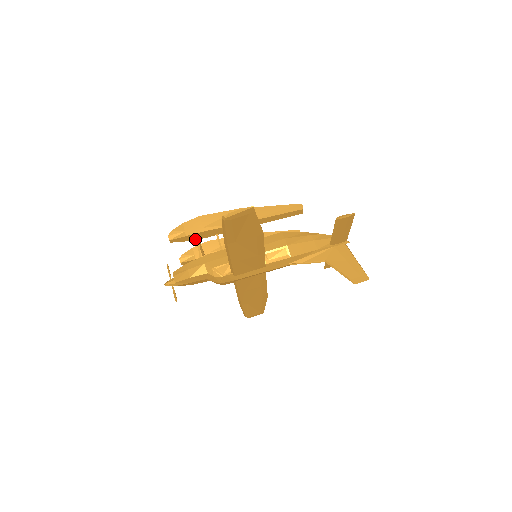
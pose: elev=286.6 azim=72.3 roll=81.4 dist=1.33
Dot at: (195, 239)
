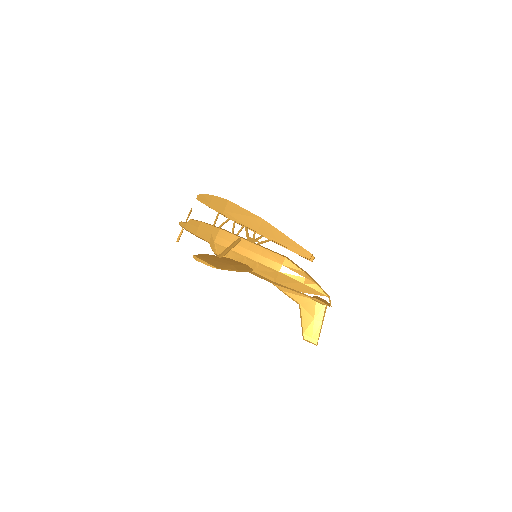
Dot at: occluded
